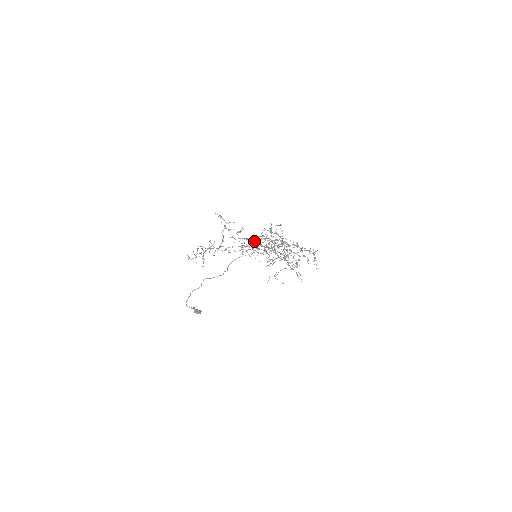
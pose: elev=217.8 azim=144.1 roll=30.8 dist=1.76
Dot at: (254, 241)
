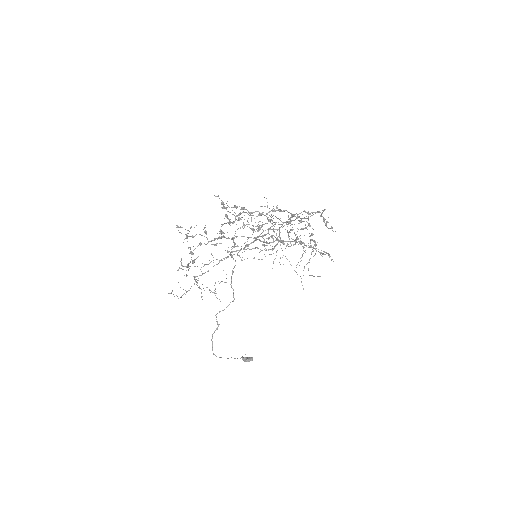
Dot at: occluded
